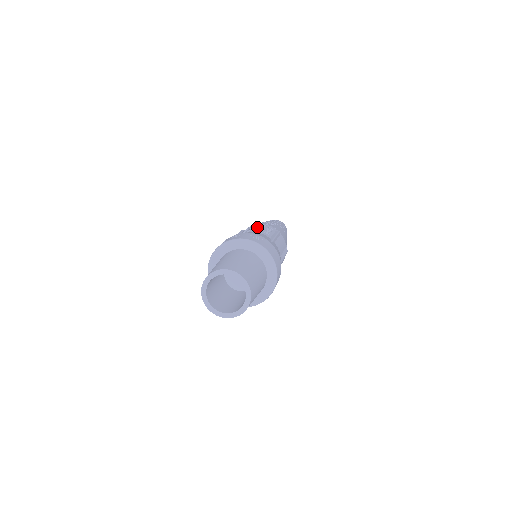
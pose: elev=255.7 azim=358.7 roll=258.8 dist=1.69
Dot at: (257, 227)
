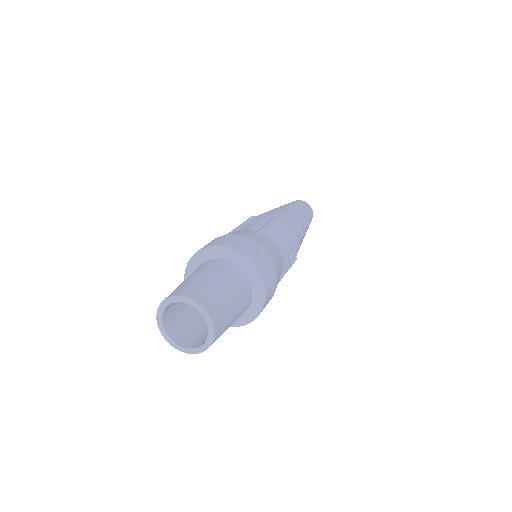
Dot at: (289, 241)
